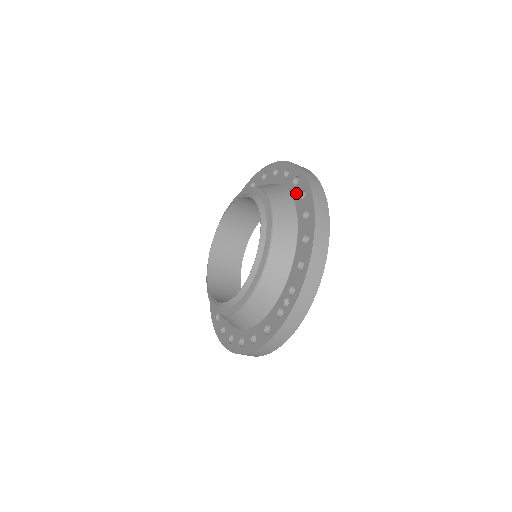
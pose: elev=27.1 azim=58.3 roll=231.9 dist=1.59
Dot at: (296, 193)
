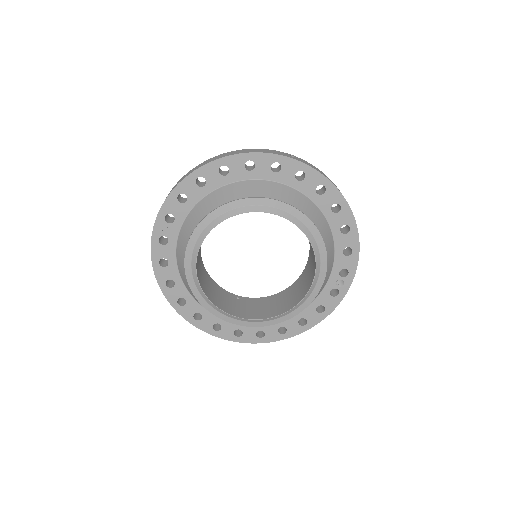
Dot at: (308, 189)
